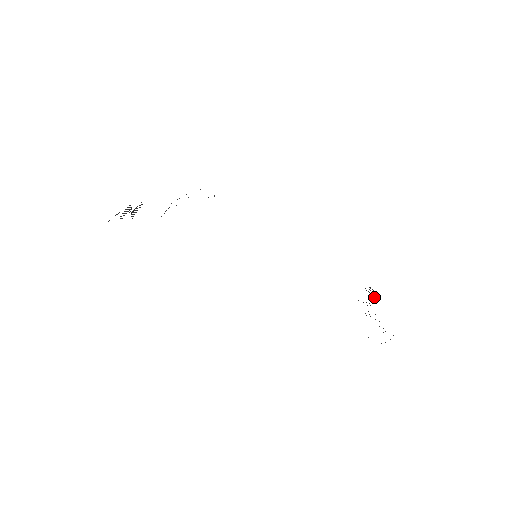
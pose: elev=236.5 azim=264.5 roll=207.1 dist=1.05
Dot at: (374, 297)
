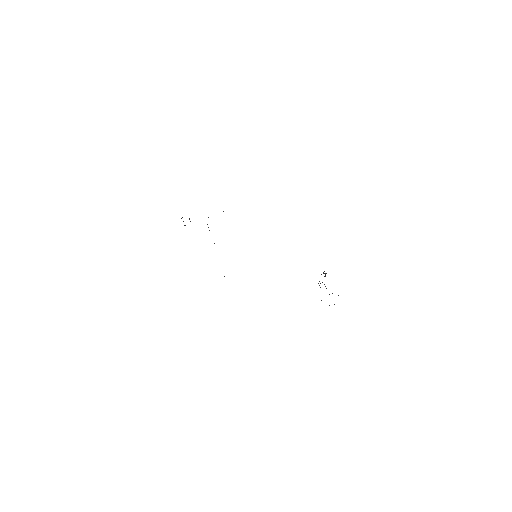
Dot at: (325, 273)
